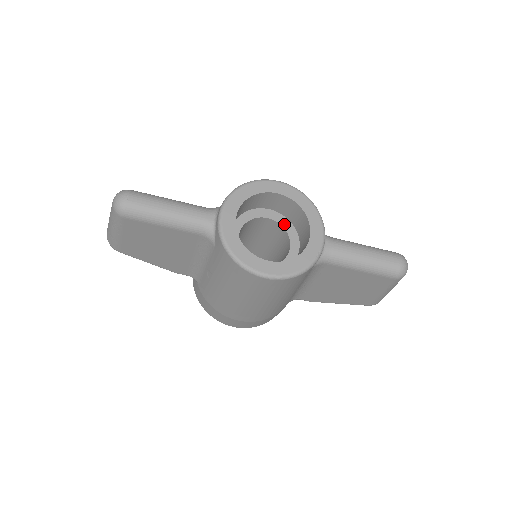
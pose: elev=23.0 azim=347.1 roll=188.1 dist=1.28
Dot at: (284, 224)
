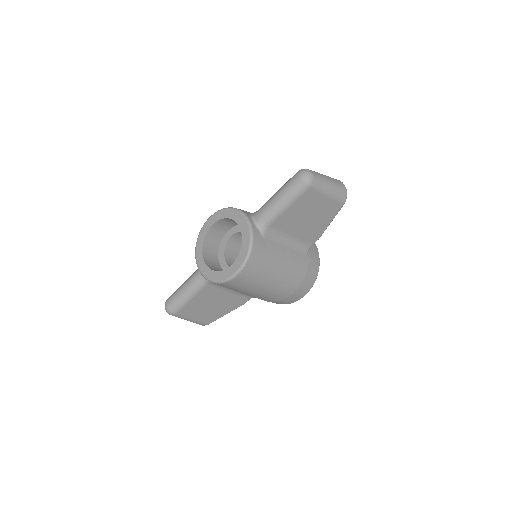
Dot at: occluded
